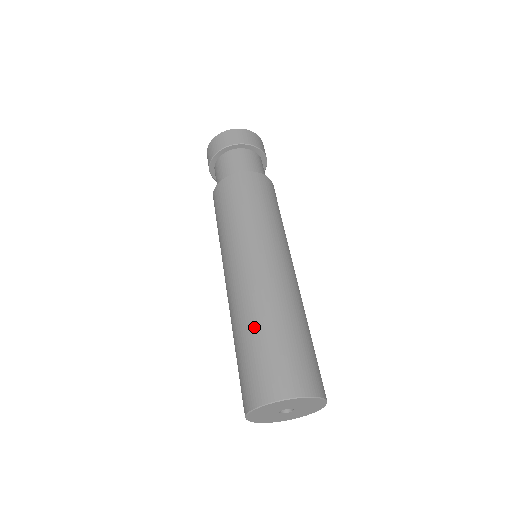
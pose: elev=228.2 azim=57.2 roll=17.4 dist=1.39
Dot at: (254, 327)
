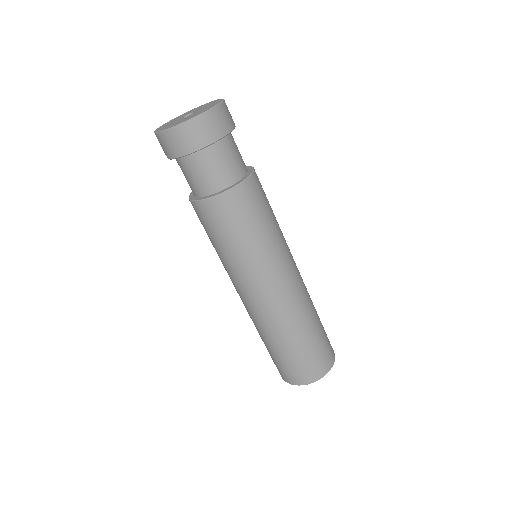
Dot at: (284, 343)
